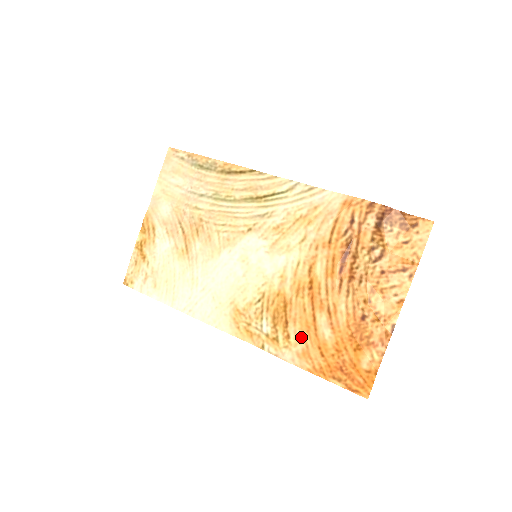
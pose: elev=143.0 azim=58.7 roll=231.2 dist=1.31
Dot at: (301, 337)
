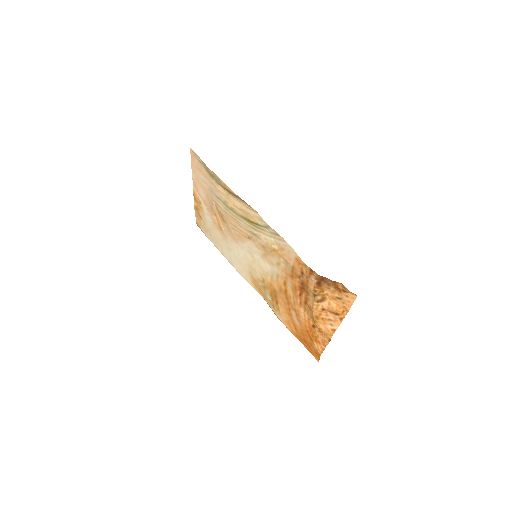
Dot at: (285, 314)
